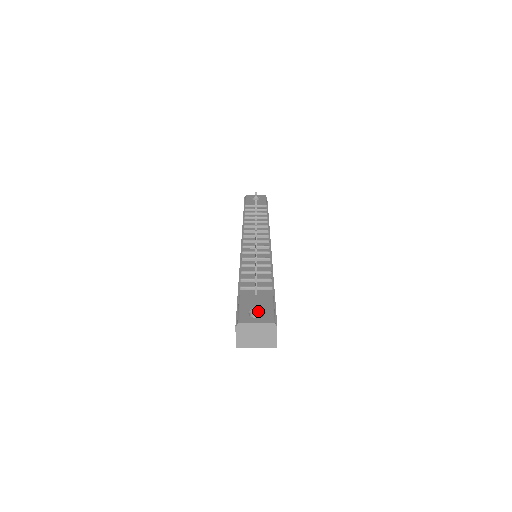
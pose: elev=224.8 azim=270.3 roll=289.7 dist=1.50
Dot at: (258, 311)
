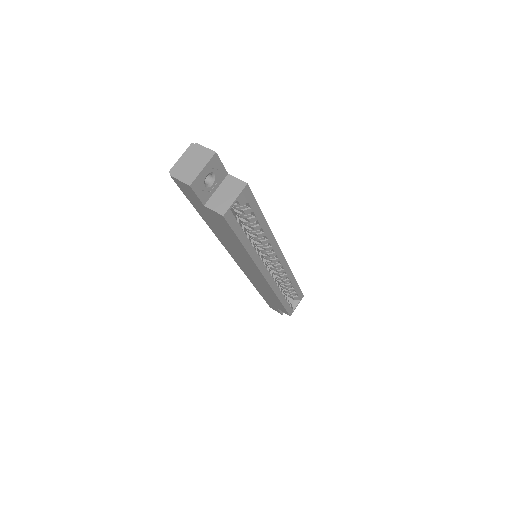
Dot at: occluded
